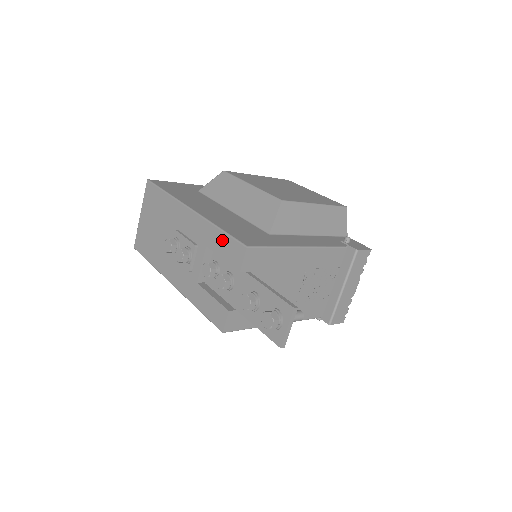
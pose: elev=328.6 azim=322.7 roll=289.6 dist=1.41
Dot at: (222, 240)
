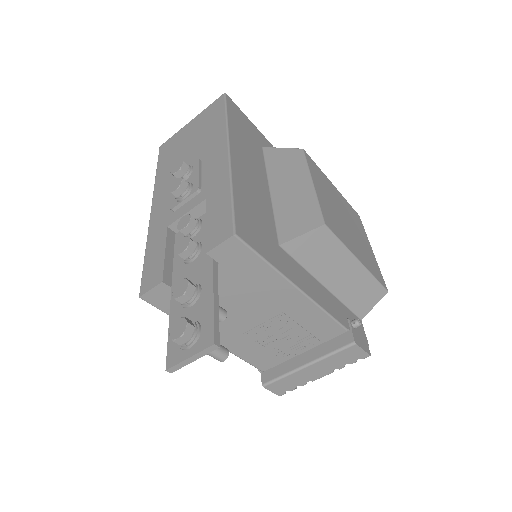
Dot at: (223, 206)
